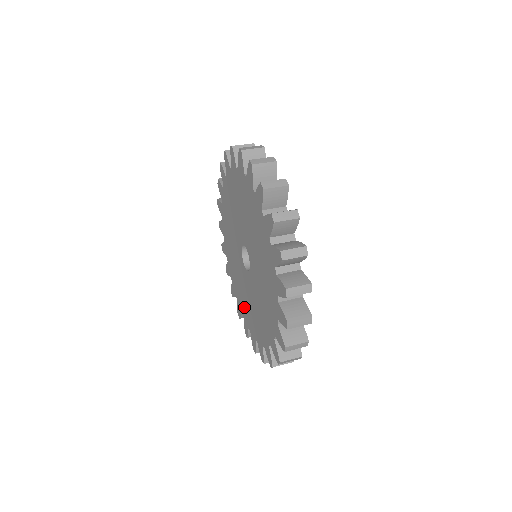
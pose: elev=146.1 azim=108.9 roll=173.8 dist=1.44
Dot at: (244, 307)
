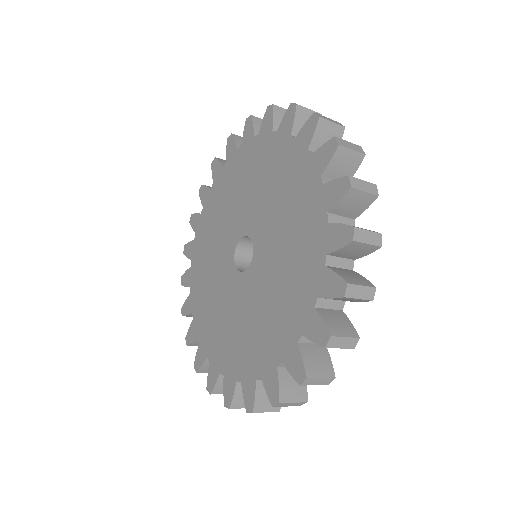
Dot at: (217, 341)
